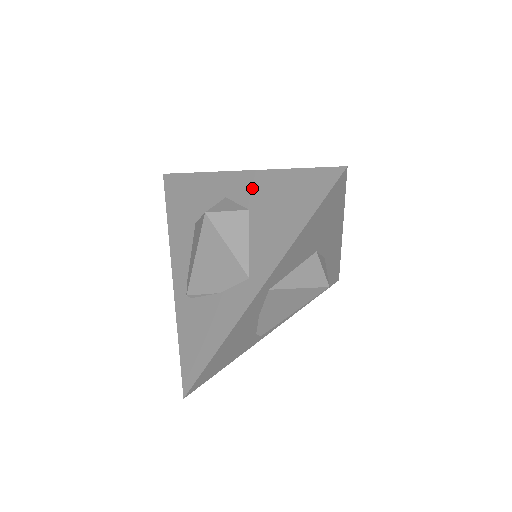
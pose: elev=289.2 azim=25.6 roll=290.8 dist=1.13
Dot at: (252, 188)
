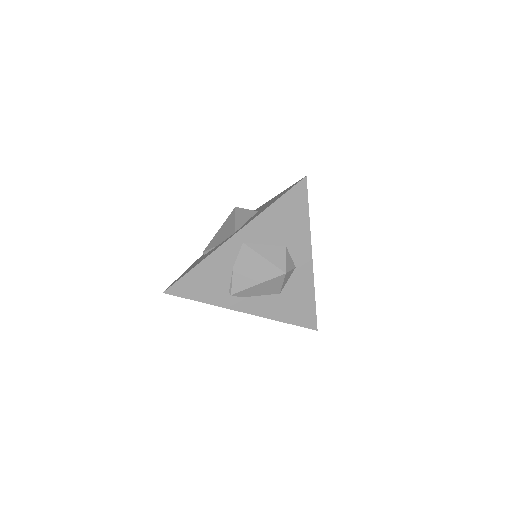
Dot at: occluded
